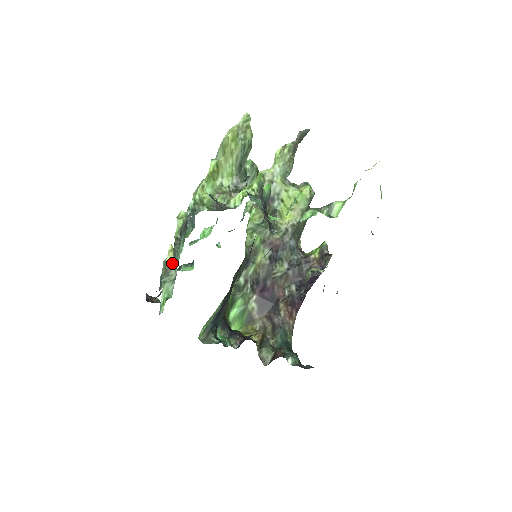
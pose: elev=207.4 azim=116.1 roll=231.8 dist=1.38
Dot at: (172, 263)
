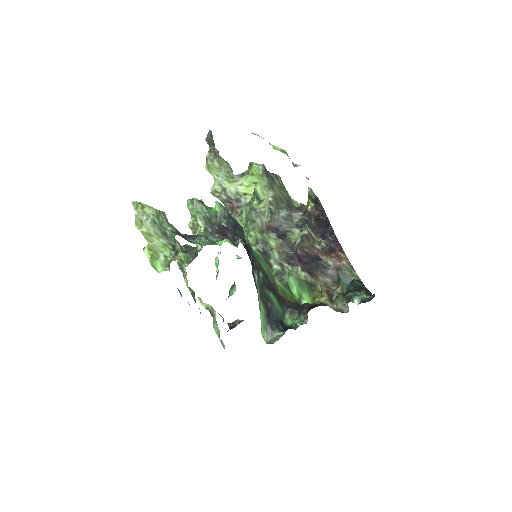
Dot at: (209, 306)
